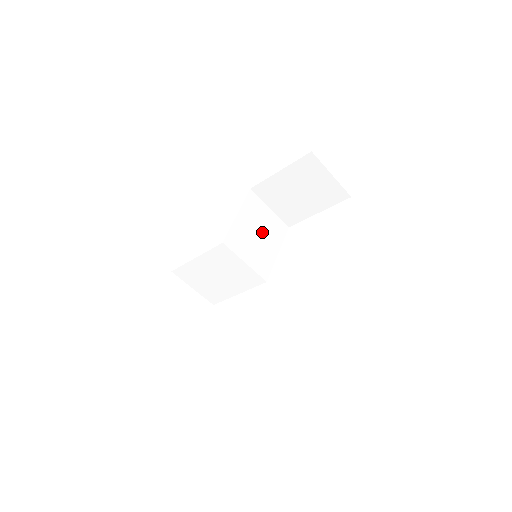
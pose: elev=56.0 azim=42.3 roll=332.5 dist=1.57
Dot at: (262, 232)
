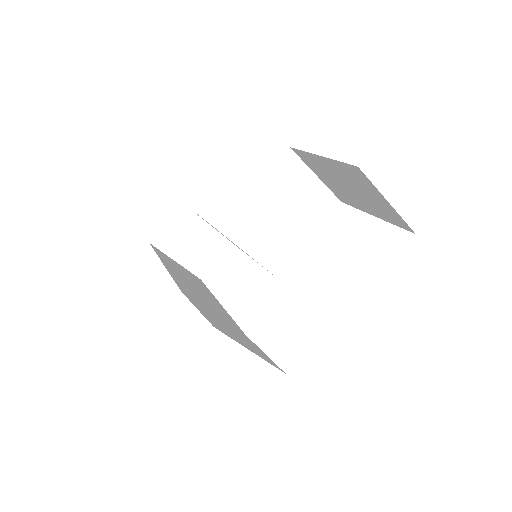
Dot at: (289, 211)
